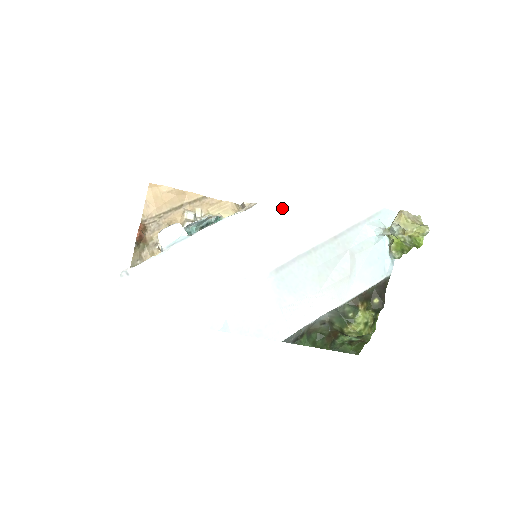
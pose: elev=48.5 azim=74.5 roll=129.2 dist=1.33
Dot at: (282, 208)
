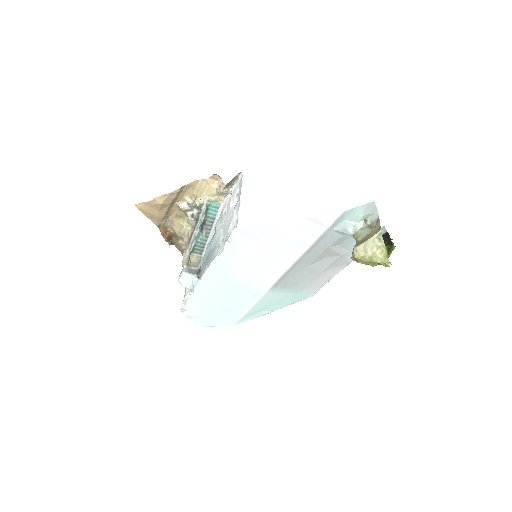
Dot at: (247, 243)
